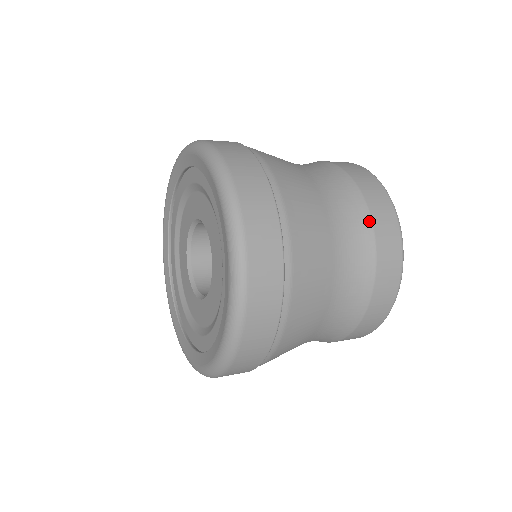
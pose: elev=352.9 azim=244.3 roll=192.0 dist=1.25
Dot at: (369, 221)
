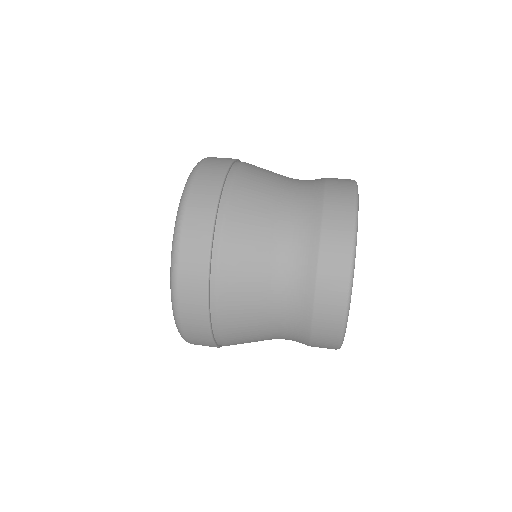
Dot at: (317, 243)
